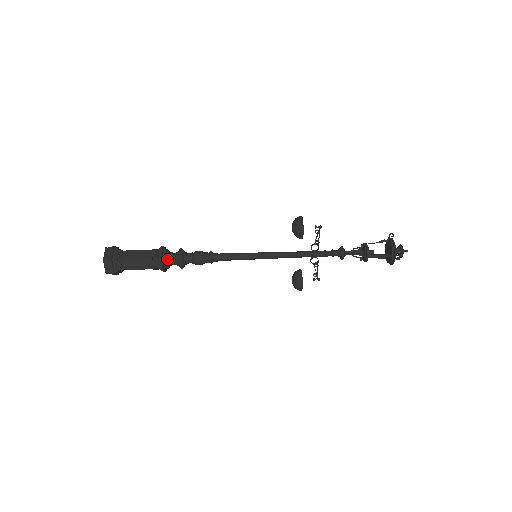
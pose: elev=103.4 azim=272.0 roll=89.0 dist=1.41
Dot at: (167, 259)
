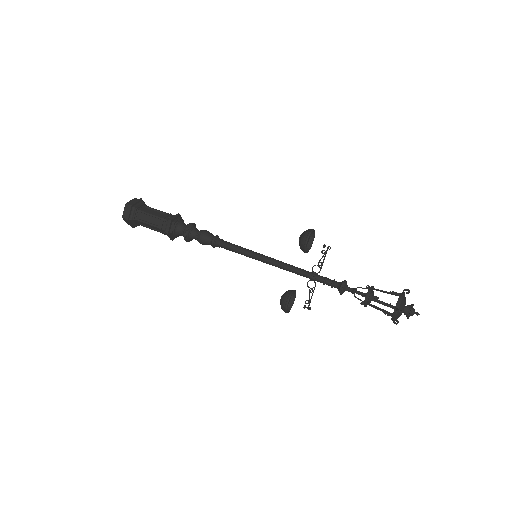
Dot at: (176, 225)
